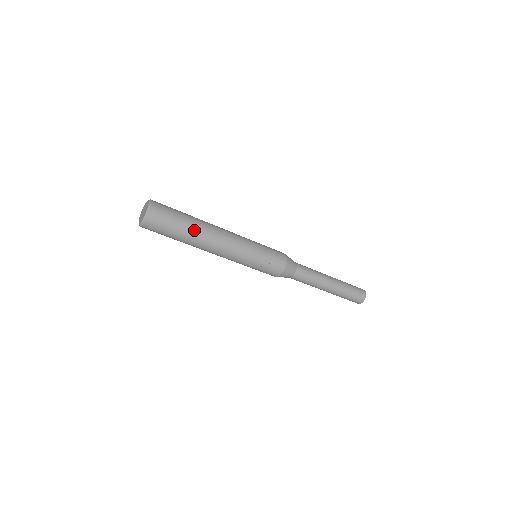
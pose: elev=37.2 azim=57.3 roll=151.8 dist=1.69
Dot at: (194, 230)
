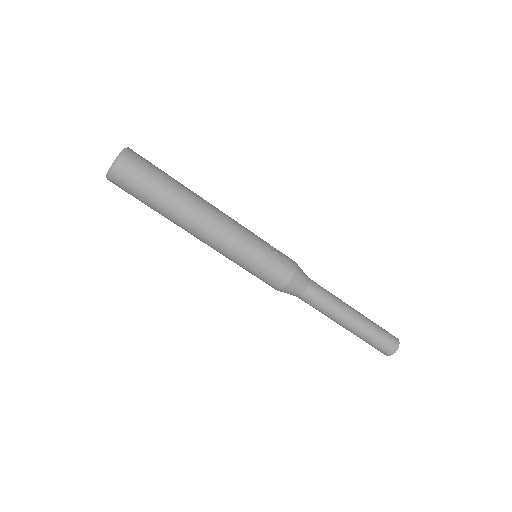
Dot at: (183, 185)
